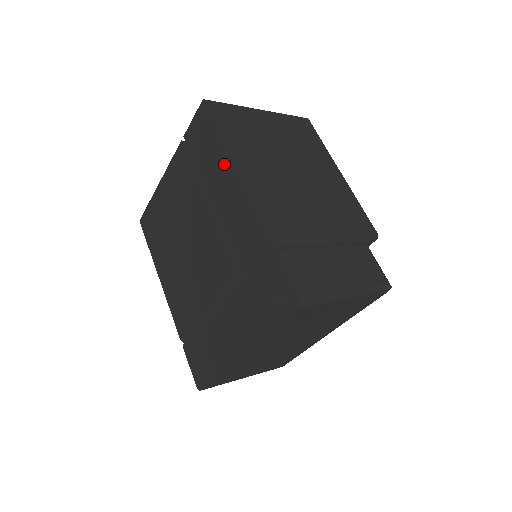
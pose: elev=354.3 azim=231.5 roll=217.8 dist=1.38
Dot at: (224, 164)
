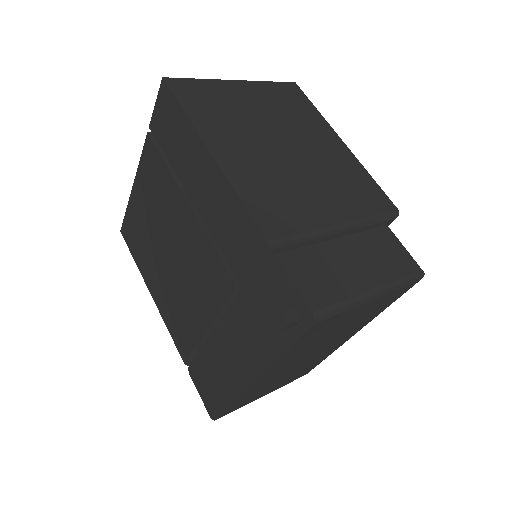
Dot at: (198, 153)
